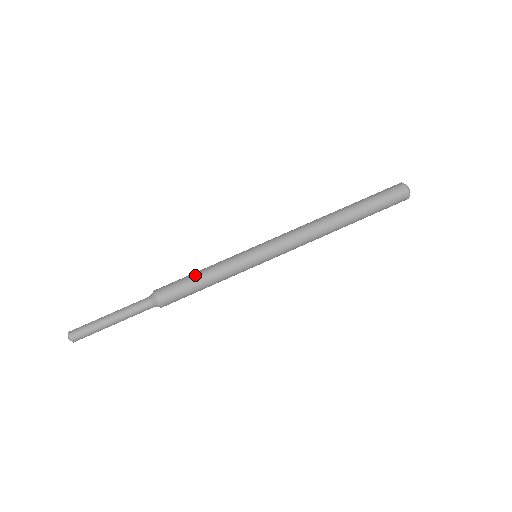
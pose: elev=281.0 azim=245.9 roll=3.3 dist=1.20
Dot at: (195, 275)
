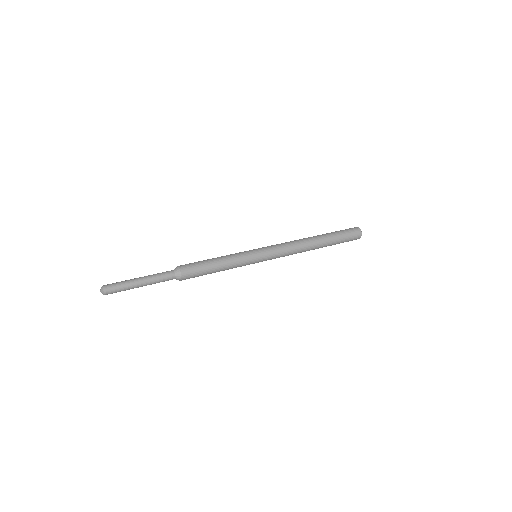
Dot at: occluded
